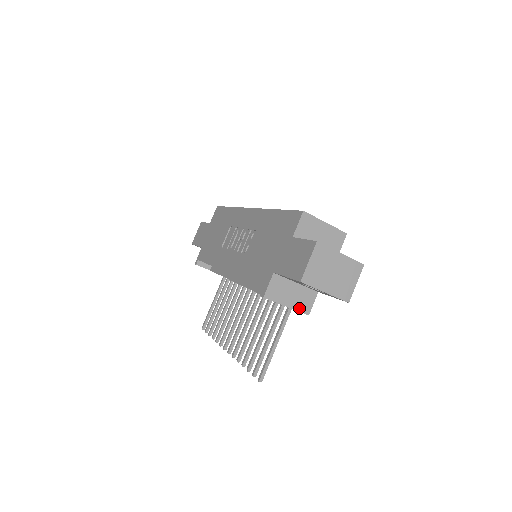
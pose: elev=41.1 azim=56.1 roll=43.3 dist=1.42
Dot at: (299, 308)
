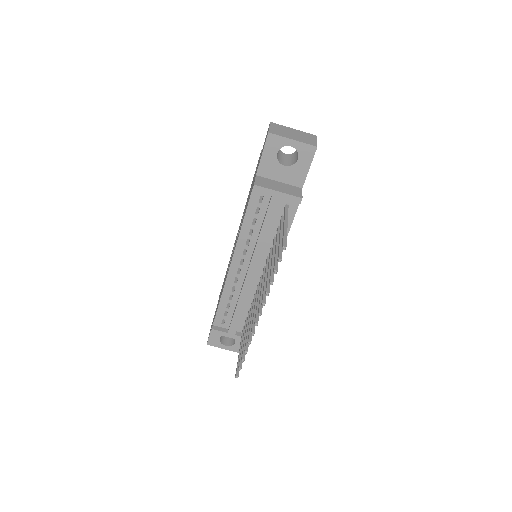
Dot at: (290, 194)
